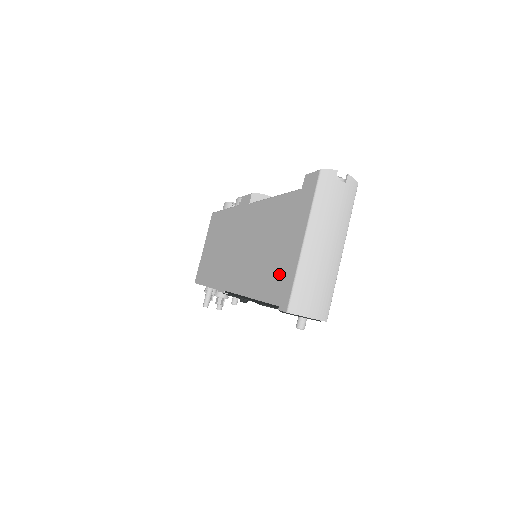
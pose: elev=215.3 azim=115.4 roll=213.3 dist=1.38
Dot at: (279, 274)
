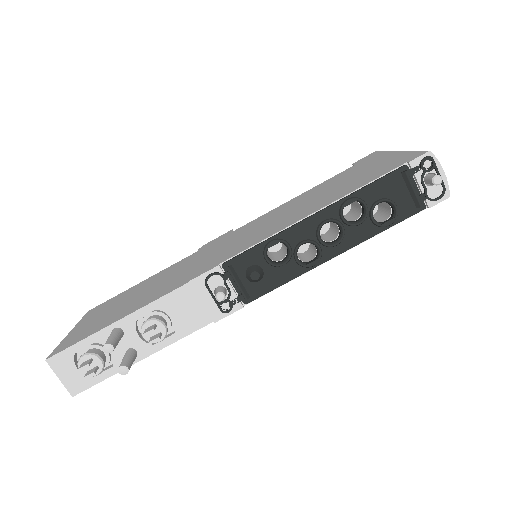
Dot at: (377, 169)
